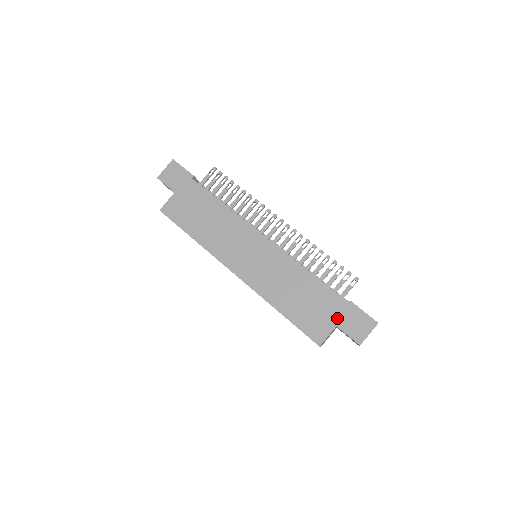
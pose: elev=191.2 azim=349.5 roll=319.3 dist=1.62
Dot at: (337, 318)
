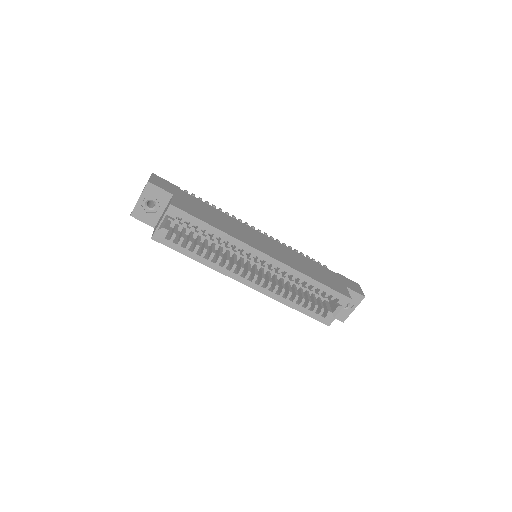
Dot at: (342, 282)
